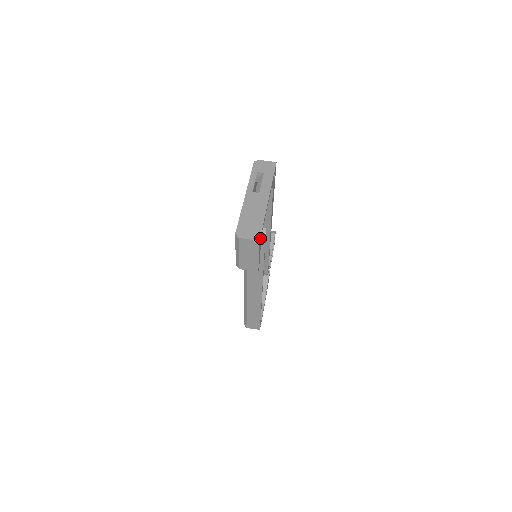
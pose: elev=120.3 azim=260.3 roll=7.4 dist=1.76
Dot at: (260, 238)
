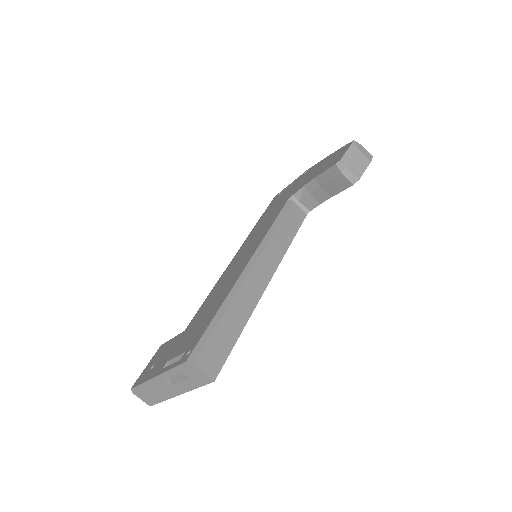
Dot at: (153, 403)
